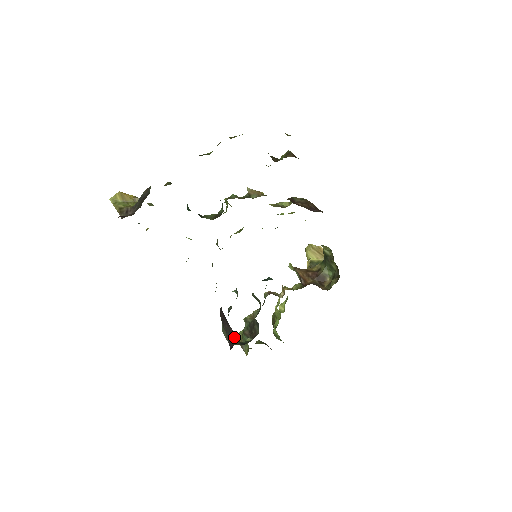
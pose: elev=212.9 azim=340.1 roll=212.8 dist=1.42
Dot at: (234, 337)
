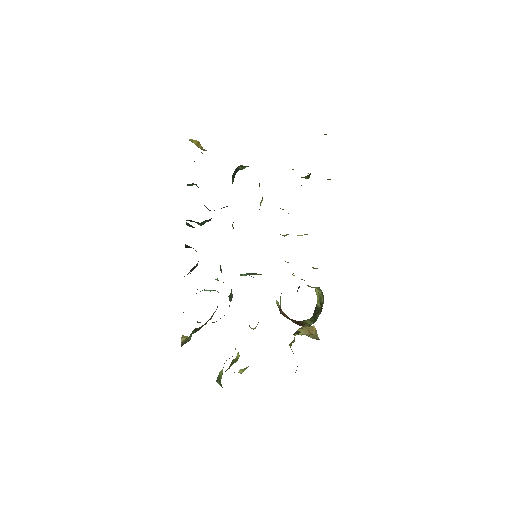
Dot at: occluded
